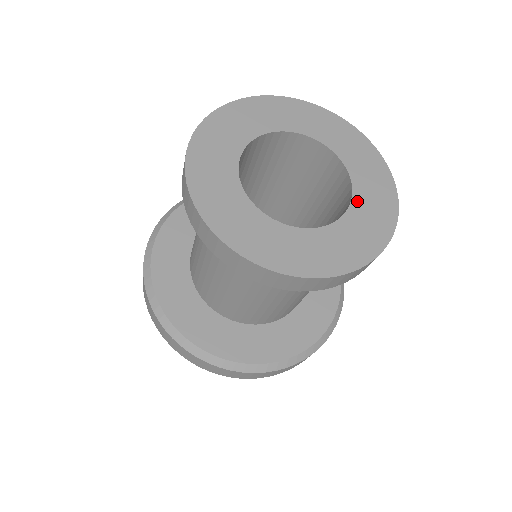
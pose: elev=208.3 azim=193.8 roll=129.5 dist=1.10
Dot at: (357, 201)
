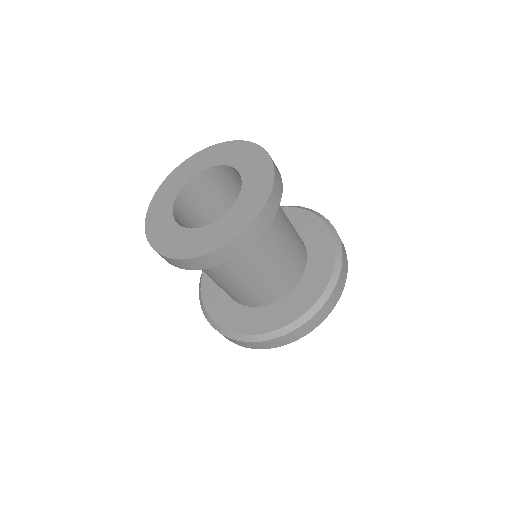
Dot at: (236, 165)
